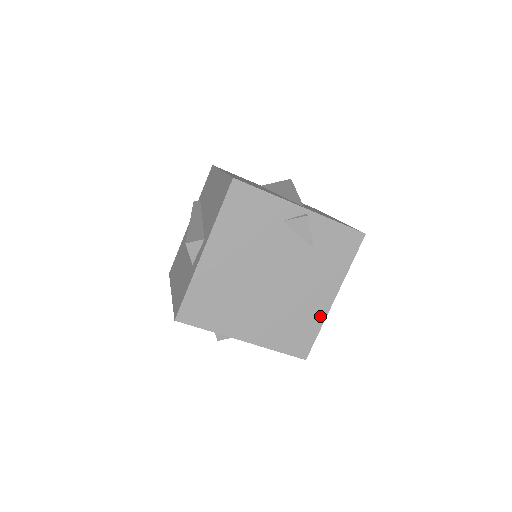
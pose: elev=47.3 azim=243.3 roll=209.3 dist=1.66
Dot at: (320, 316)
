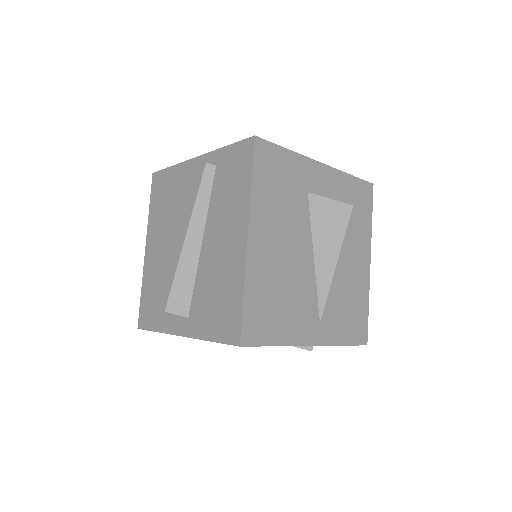
Dot at: occluded
